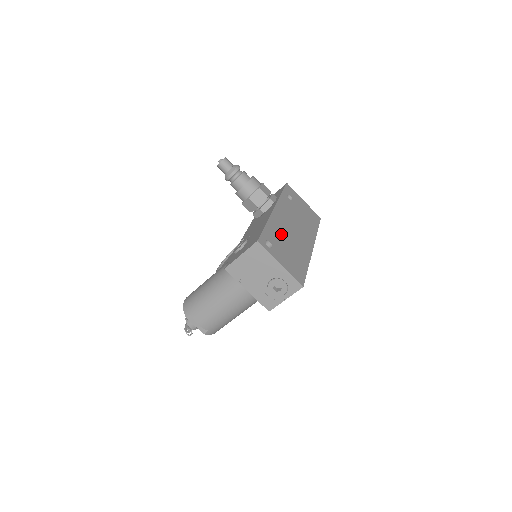
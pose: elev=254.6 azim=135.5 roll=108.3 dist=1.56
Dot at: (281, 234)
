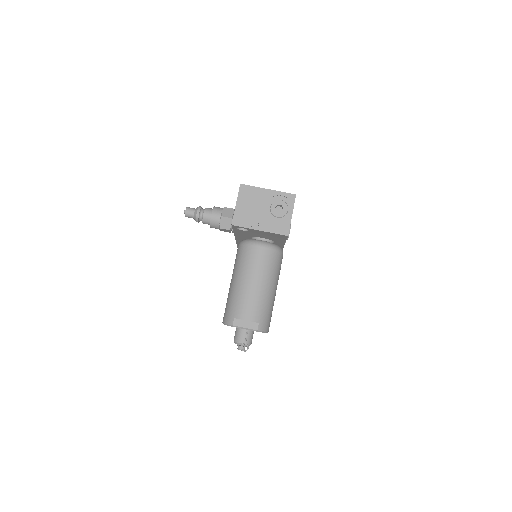
Dot at: occluded
